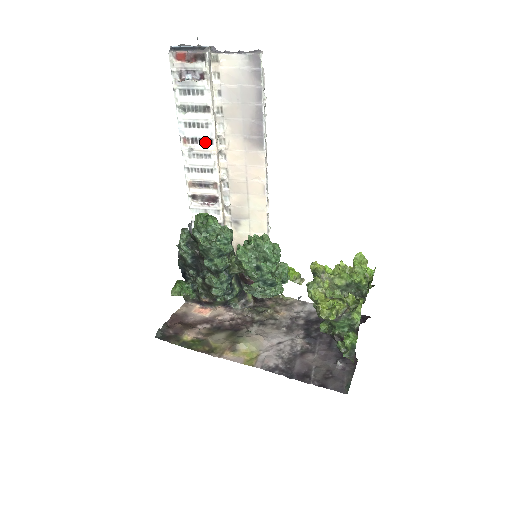
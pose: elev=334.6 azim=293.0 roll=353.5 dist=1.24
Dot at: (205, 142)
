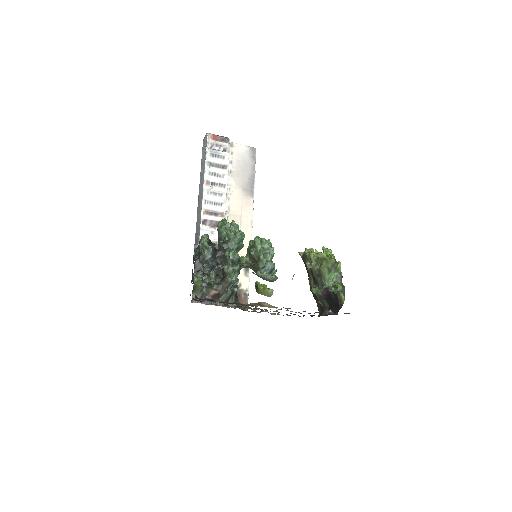
Dot at: (220, 186)
